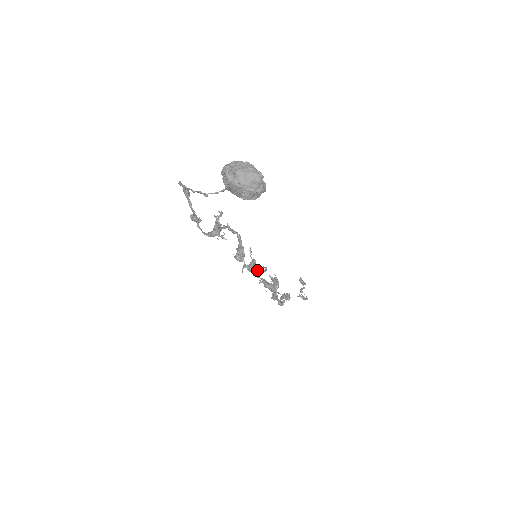
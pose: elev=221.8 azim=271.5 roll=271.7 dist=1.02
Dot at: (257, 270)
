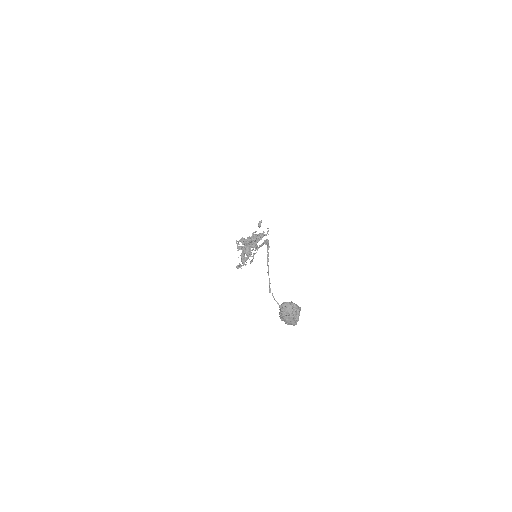
Dot at: (248, 256)
